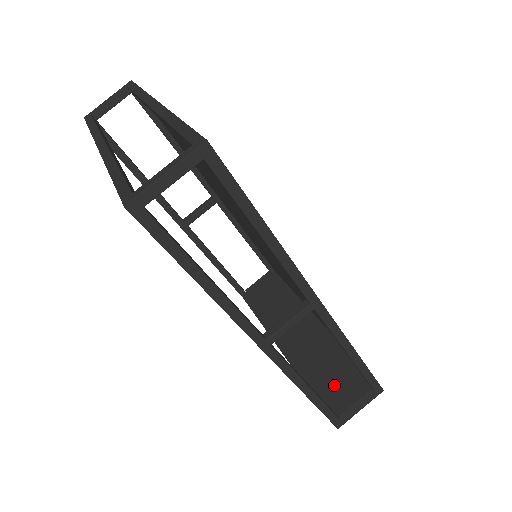
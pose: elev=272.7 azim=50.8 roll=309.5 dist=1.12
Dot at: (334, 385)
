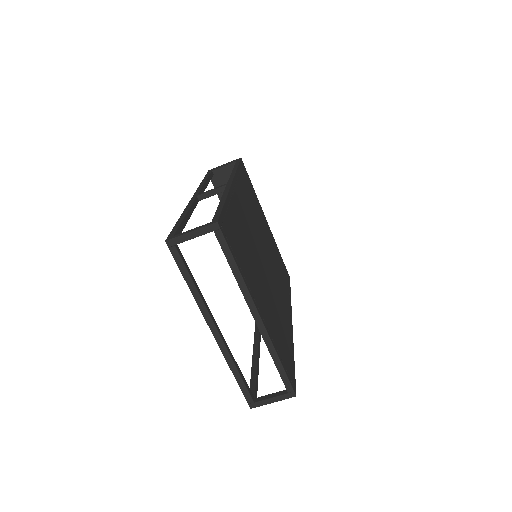
Dot at: occluded
